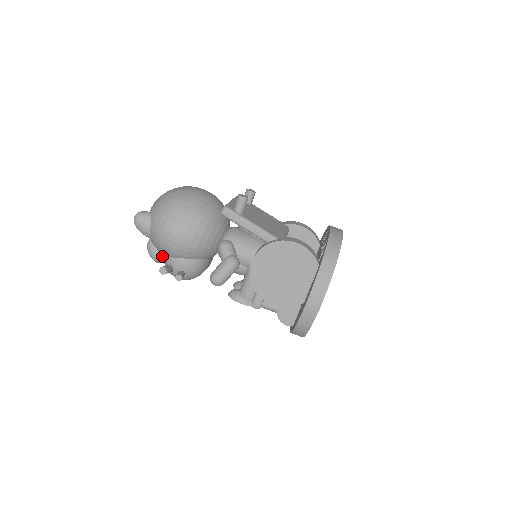
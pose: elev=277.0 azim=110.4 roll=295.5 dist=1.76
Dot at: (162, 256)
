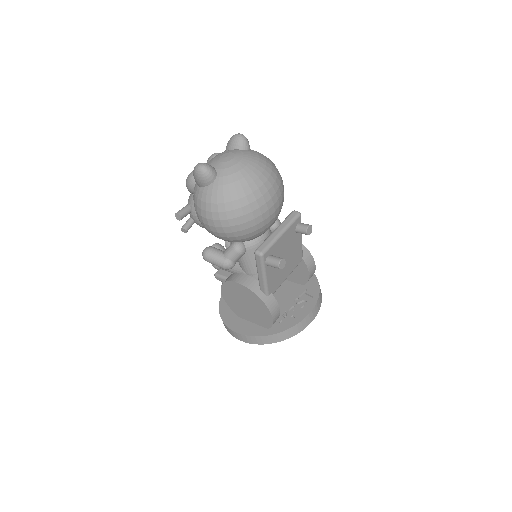
Dot at: occluded
